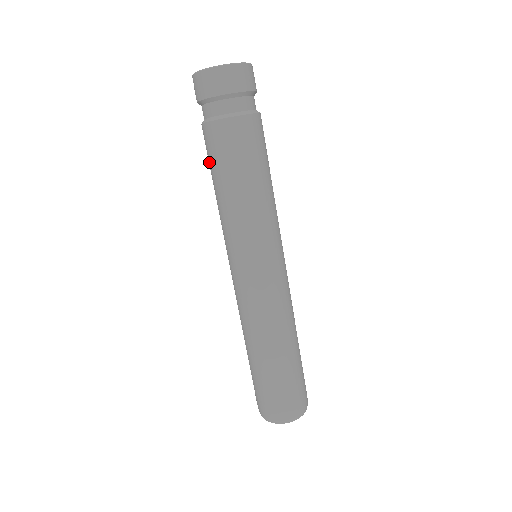
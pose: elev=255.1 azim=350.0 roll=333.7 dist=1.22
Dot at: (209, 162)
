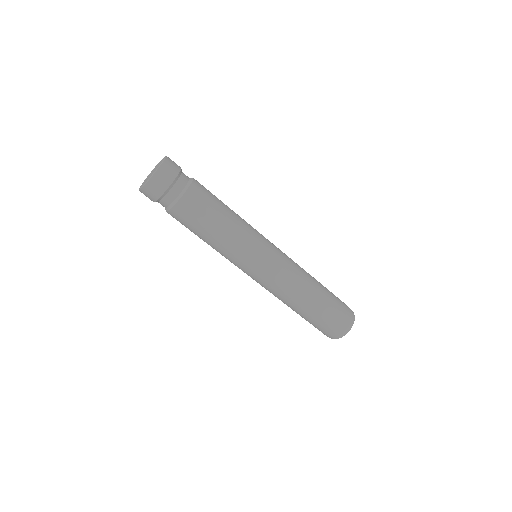
Dot at: occluded
